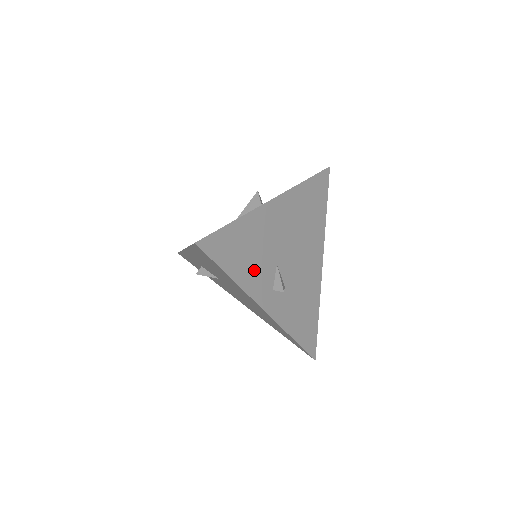
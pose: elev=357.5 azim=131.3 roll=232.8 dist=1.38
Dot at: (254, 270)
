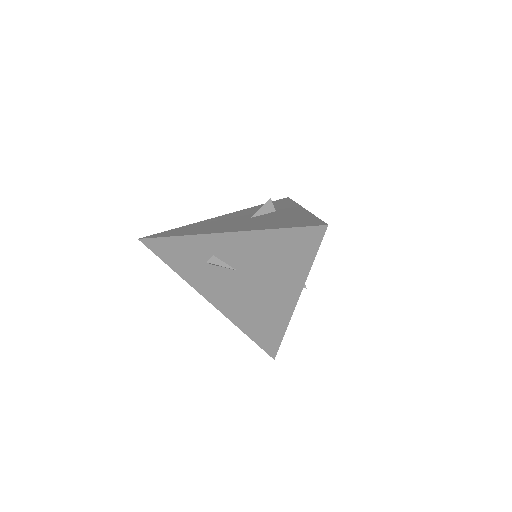
Dot at: occluded
